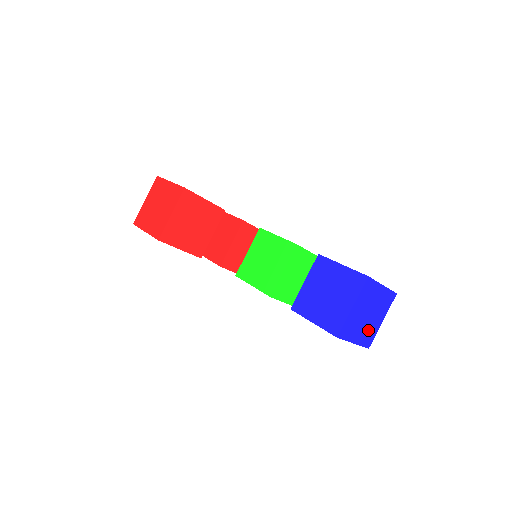
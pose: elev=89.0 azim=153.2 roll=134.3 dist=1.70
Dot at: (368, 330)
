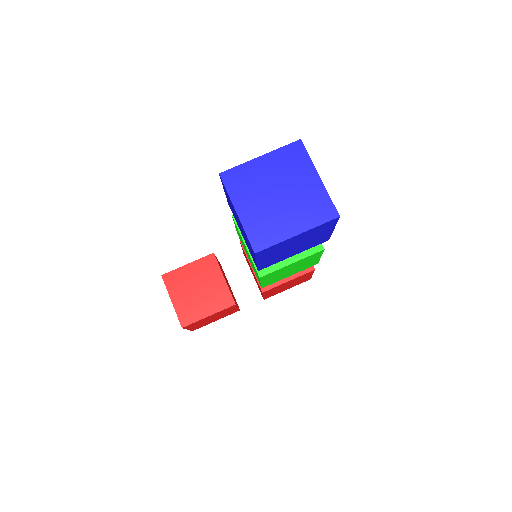
Dot at: (305, 205)
